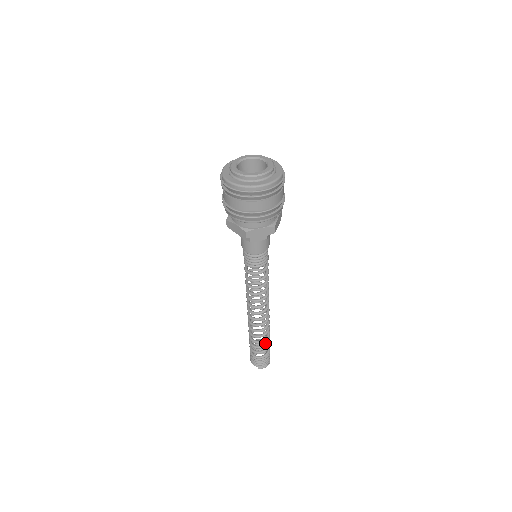
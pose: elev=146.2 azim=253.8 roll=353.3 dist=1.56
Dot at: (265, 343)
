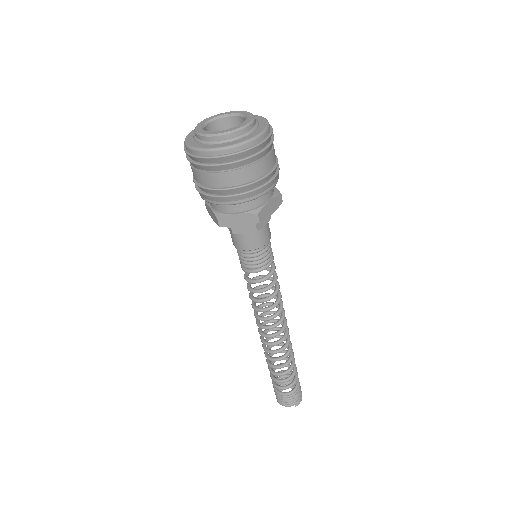
Dot at: (293, 368)
